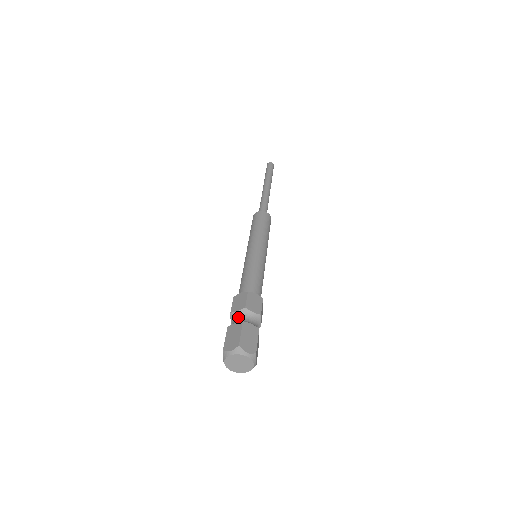
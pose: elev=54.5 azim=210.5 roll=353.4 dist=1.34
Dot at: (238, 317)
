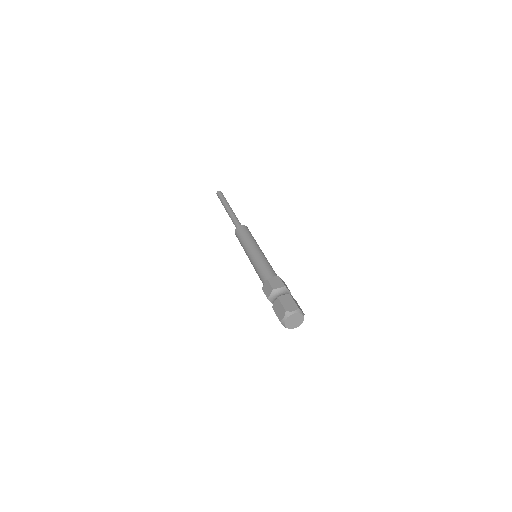
Dot at: (273, 297)
